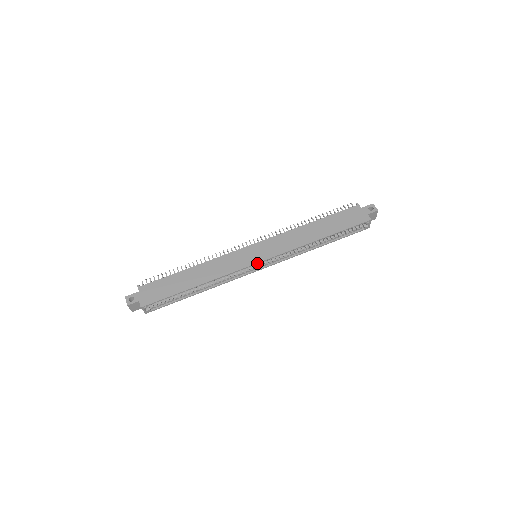
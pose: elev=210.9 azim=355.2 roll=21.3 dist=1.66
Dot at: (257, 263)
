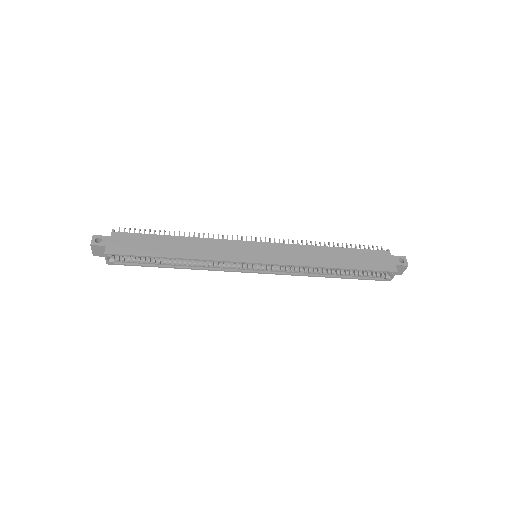
Dot at: (254, 263)
